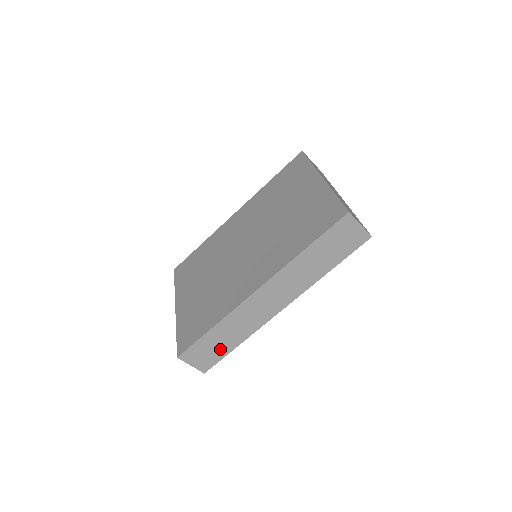
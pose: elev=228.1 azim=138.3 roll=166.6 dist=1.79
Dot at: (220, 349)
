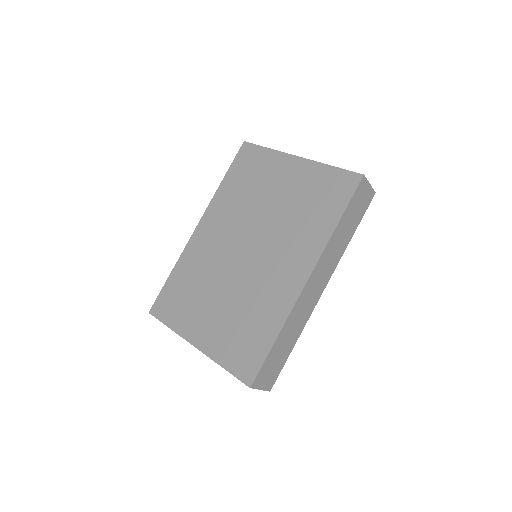
Dot at: (282, 358)
